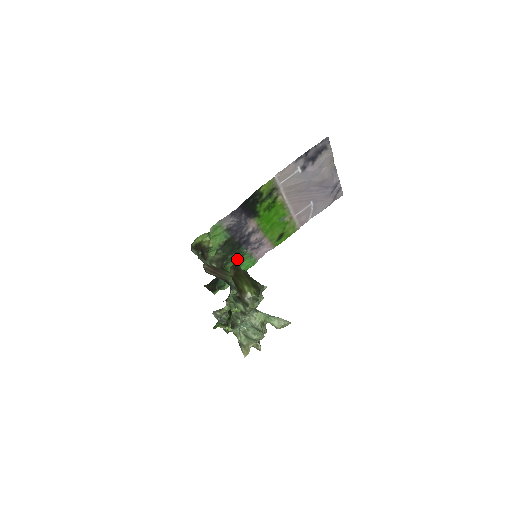
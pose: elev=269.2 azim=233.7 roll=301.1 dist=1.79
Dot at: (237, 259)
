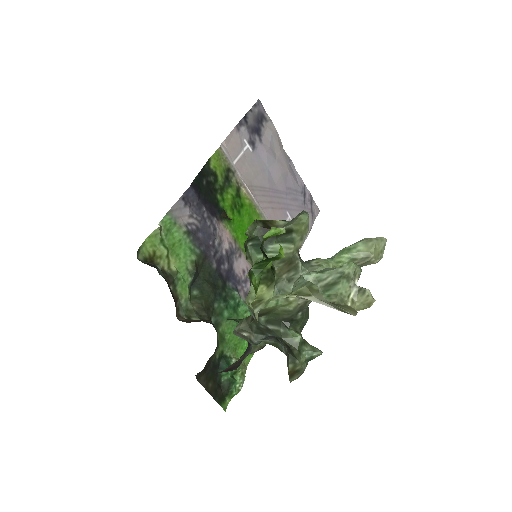
Dot at: (231, 313)
